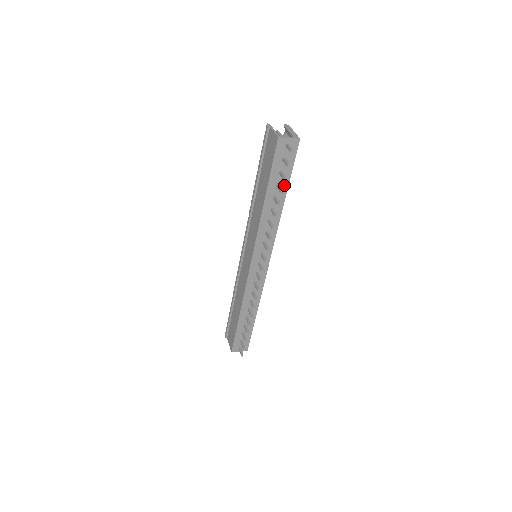
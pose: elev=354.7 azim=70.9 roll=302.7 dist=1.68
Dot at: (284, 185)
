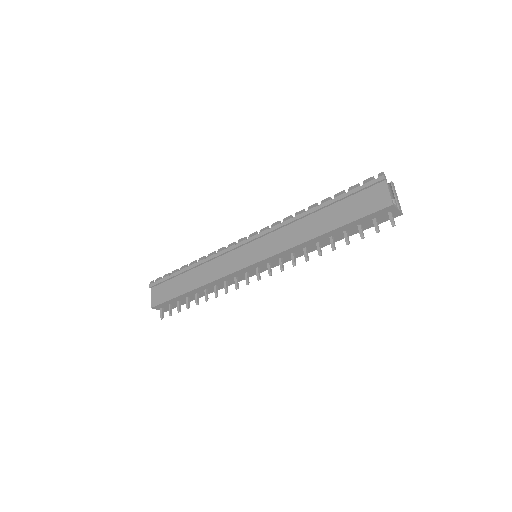
Dot at: (349, 233)
